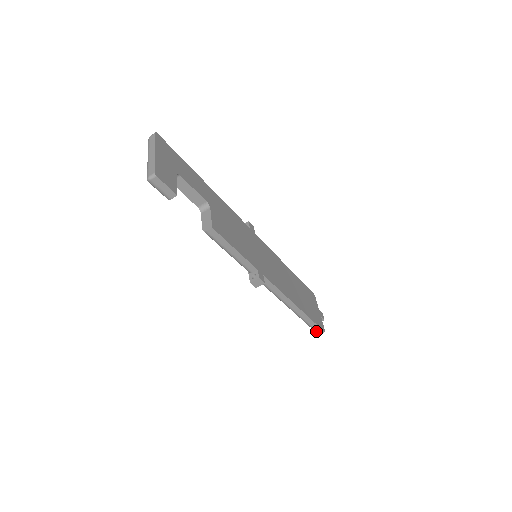
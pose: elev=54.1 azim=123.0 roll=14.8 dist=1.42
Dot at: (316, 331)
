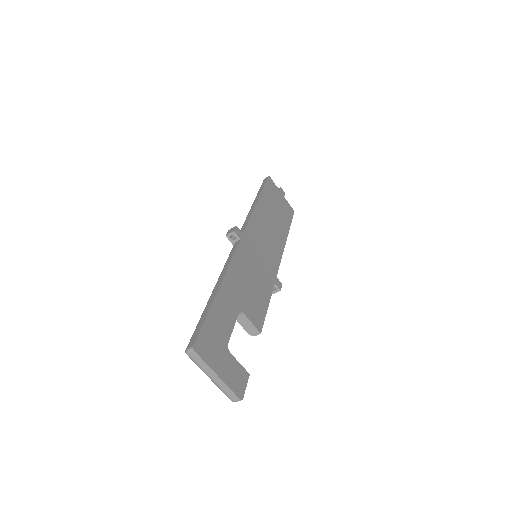
Dot at: occluded
